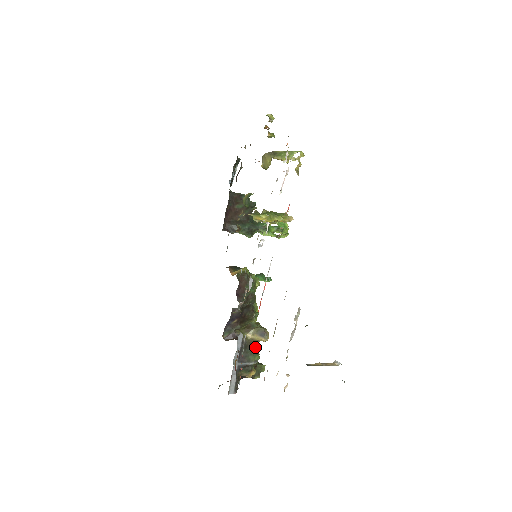
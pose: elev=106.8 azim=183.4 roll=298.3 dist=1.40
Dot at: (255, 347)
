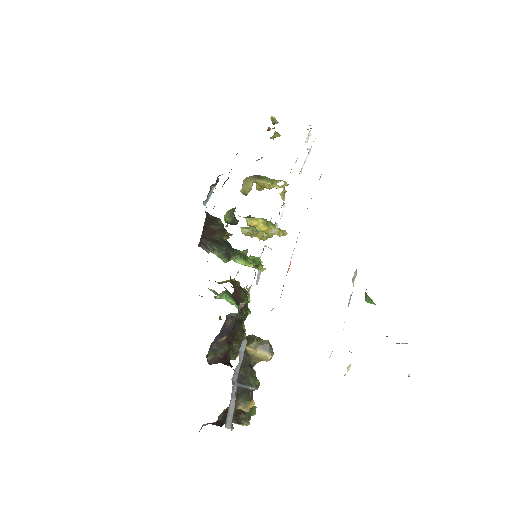
Dot at: occluded
